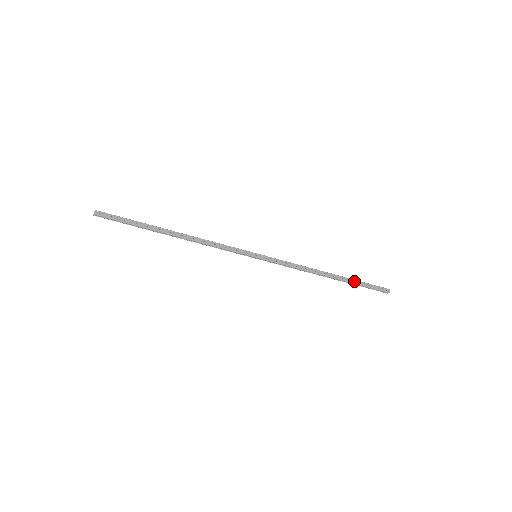
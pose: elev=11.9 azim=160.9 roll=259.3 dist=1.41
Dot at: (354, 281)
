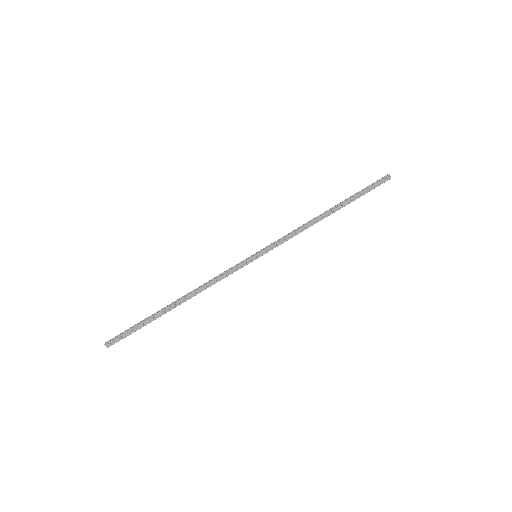
Dot at: (353, 198)
